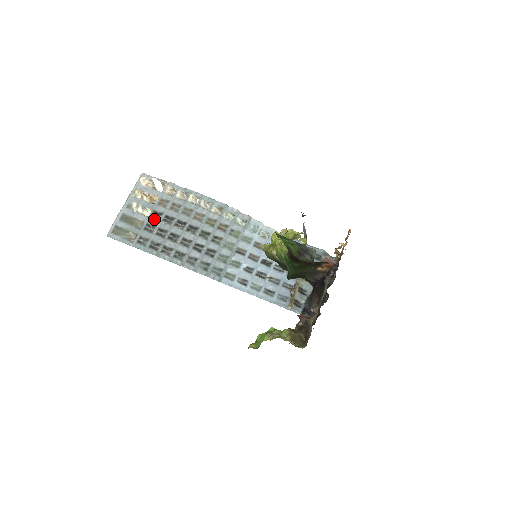
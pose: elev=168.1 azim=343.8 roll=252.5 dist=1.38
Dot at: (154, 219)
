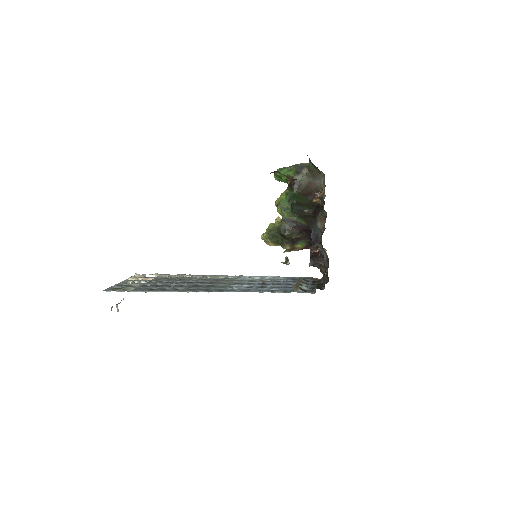
Dot at: (151, 283)
